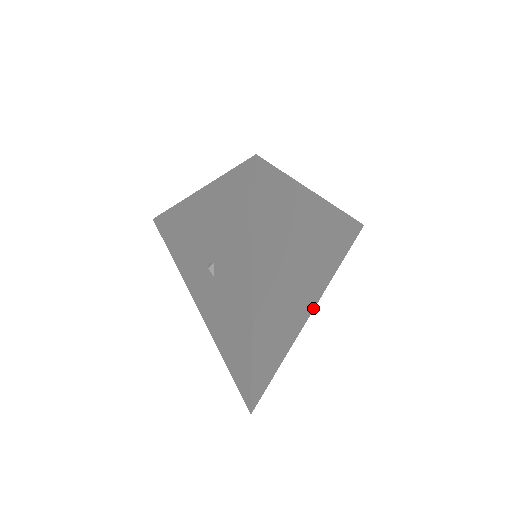
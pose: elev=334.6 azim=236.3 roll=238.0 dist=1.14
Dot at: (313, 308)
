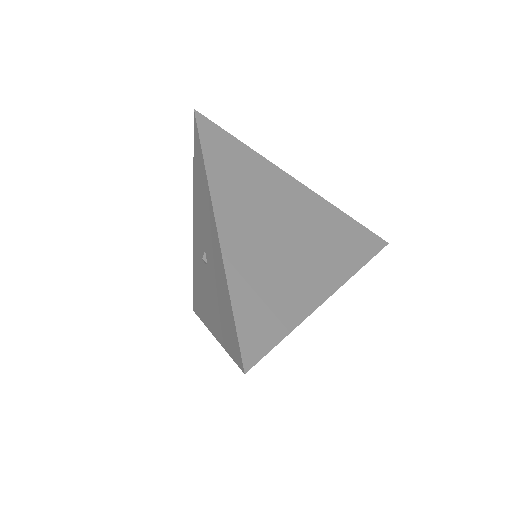
Dot at: (331, 293)
